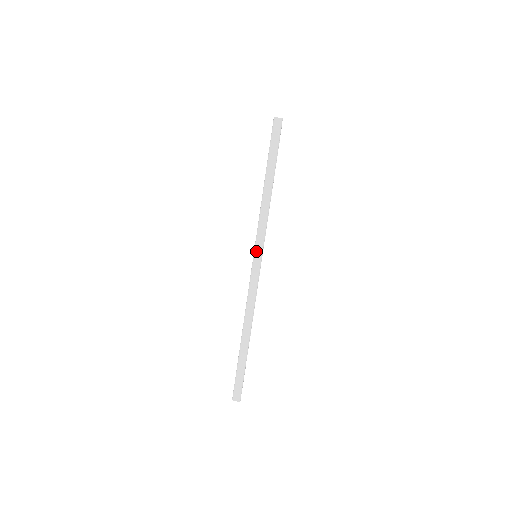
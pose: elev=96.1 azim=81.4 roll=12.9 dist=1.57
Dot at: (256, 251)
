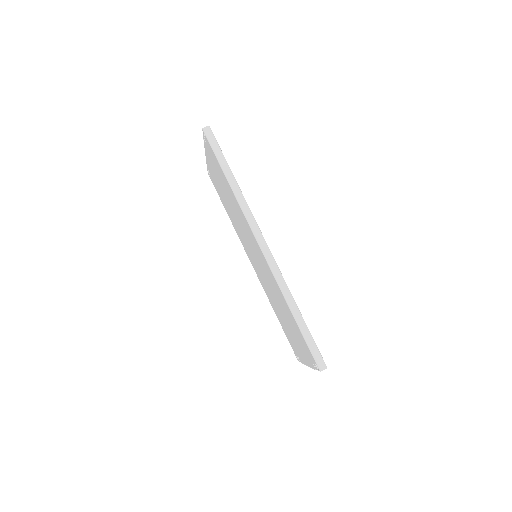
Dot at: (255, 233)
